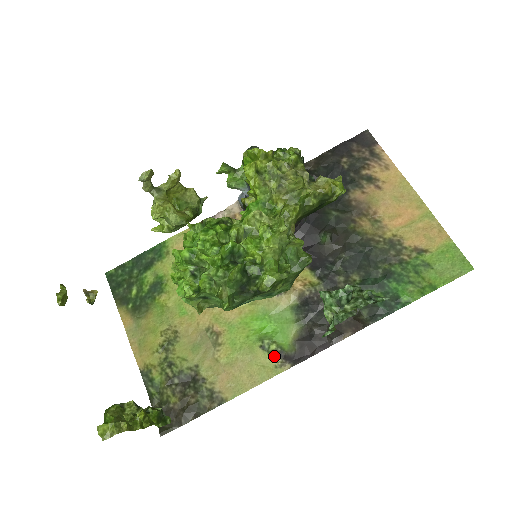
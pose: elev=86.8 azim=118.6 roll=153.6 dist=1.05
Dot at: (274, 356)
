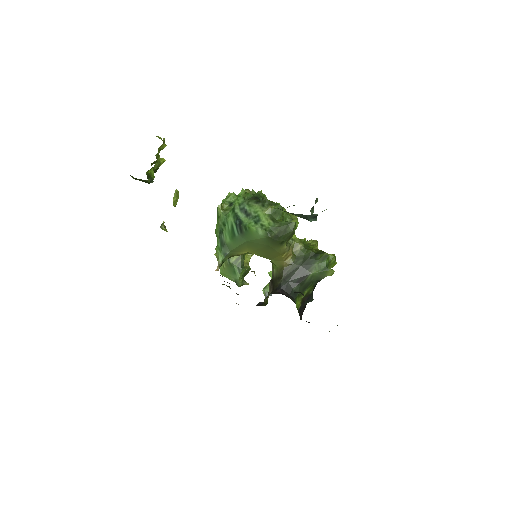
Dot at: occluded
